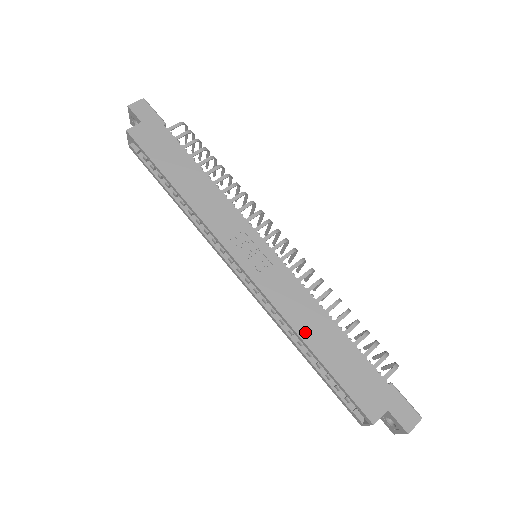
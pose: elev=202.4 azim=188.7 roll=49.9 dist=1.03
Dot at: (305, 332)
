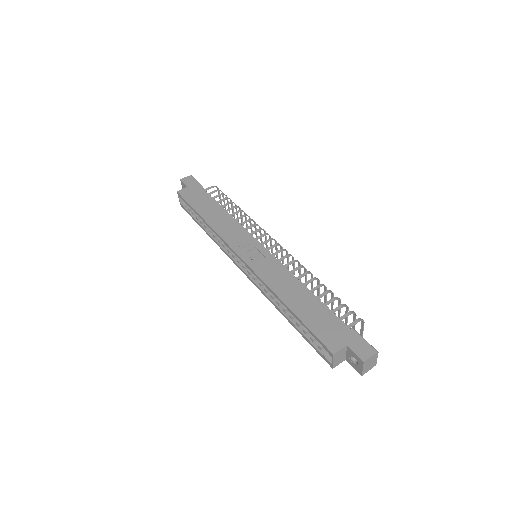
Dot at: (284, 295)
